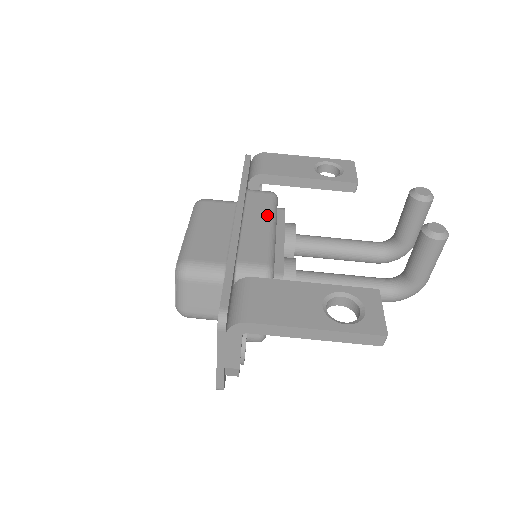
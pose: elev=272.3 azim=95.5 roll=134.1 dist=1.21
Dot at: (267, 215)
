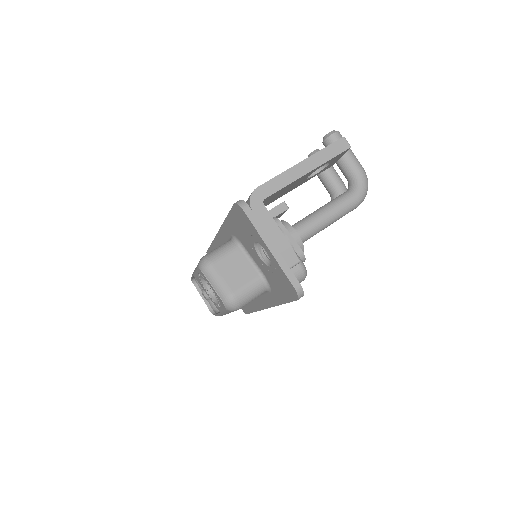
Dot at: occluded
